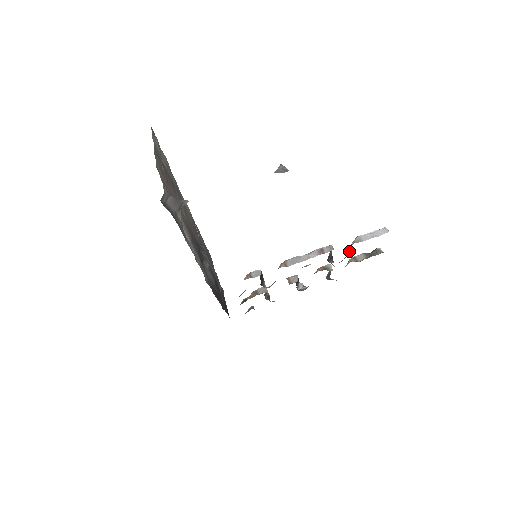
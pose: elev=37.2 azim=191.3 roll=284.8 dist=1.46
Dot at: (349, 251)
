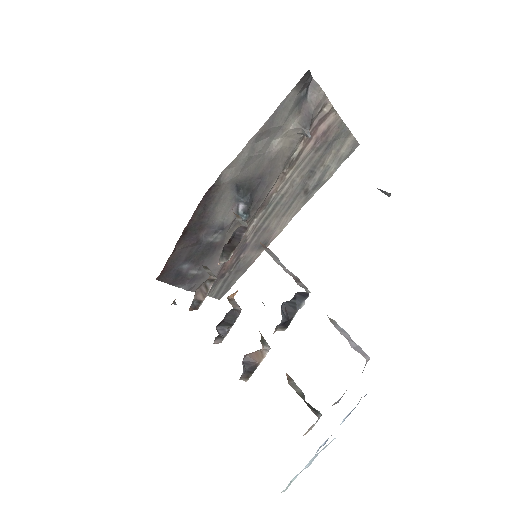
Dot at: occluded
